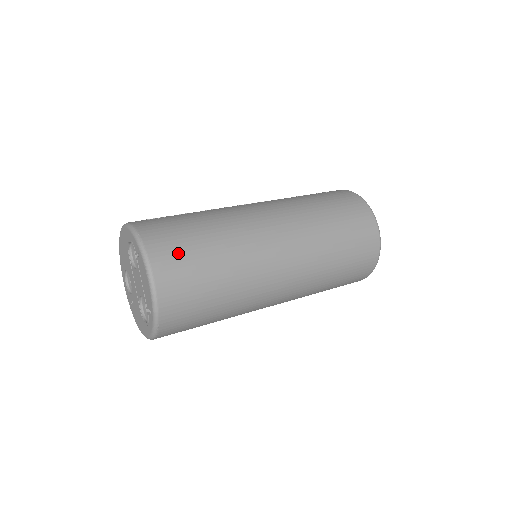
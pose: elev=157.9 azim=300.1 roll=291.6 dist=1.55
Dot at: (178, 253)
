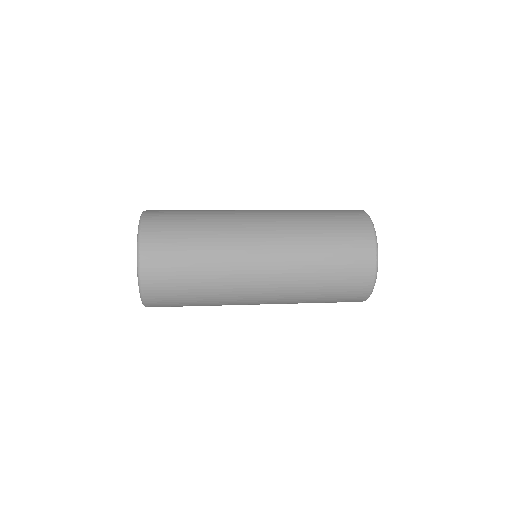
Dot at: (168, 213)
